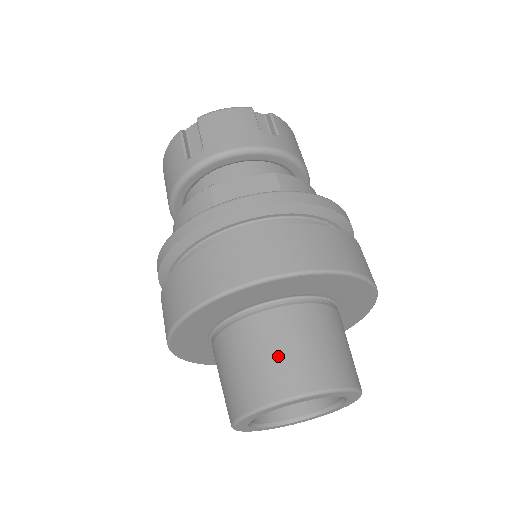
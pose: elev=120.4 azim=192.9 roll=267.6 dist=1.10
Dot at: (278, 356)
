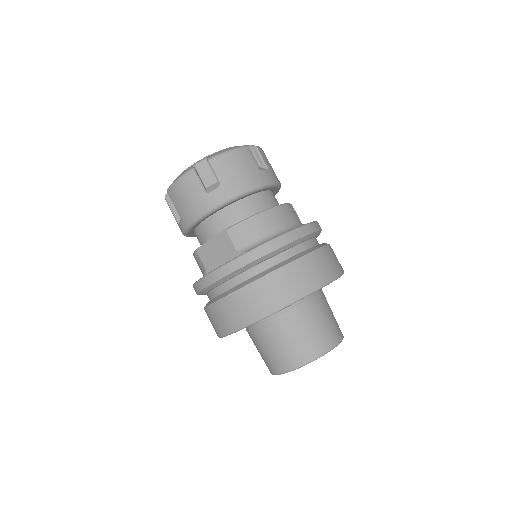
Dot at: (270, 352)
